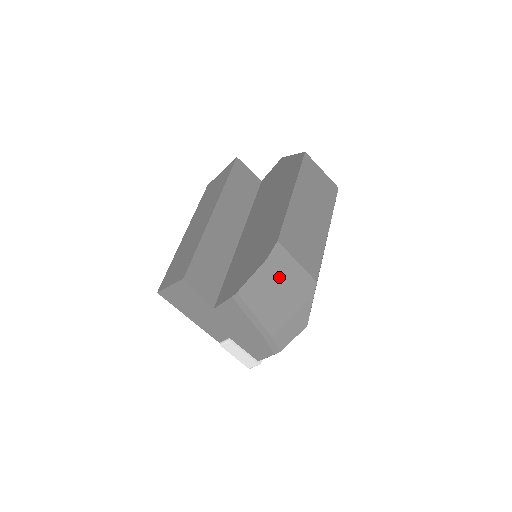
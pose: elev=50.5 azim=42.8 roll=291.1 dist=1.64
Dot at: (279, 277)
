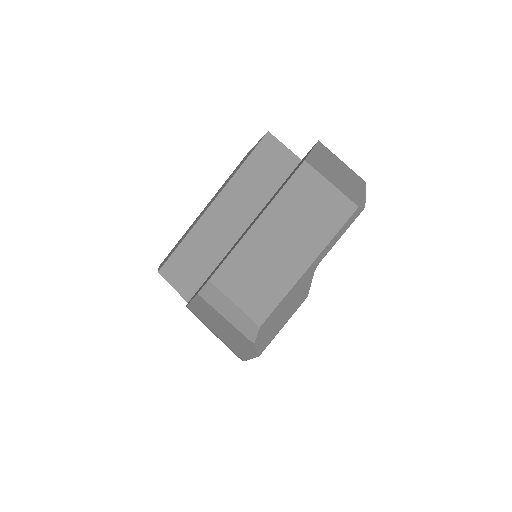
Dot at: (215, 311)
